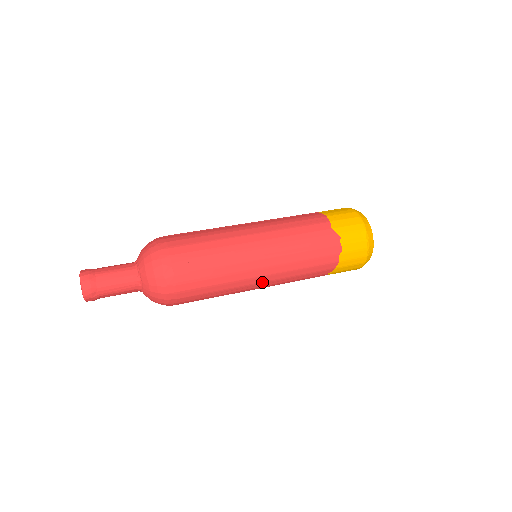
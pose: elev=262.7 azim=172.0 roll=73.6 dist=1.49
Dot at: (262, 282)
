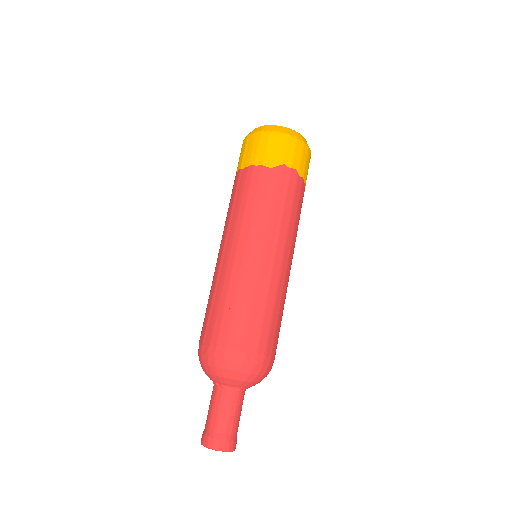
Dot at: (290, 265)
